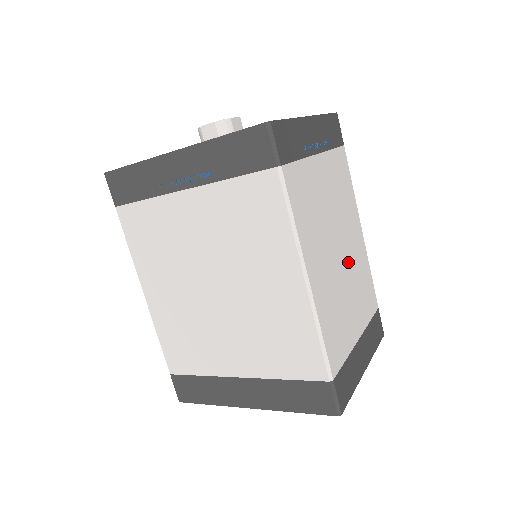
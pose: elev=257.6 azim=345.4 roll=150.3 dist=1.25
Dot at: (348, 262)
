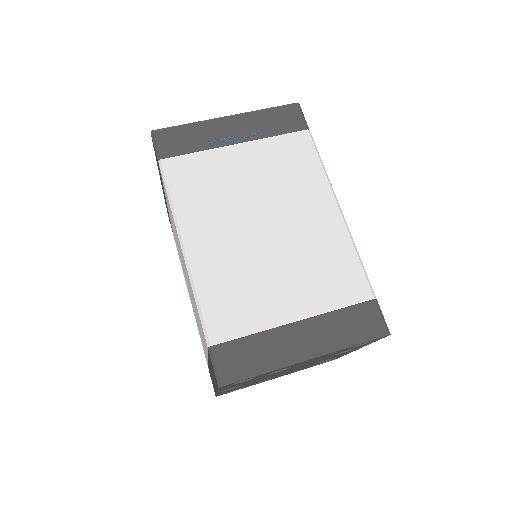
Dot at: (286, 239)
